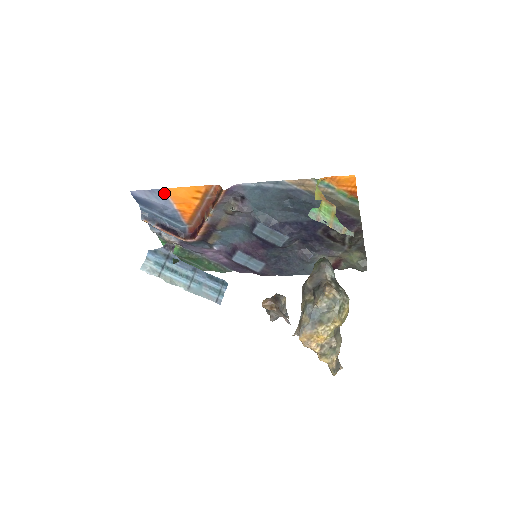
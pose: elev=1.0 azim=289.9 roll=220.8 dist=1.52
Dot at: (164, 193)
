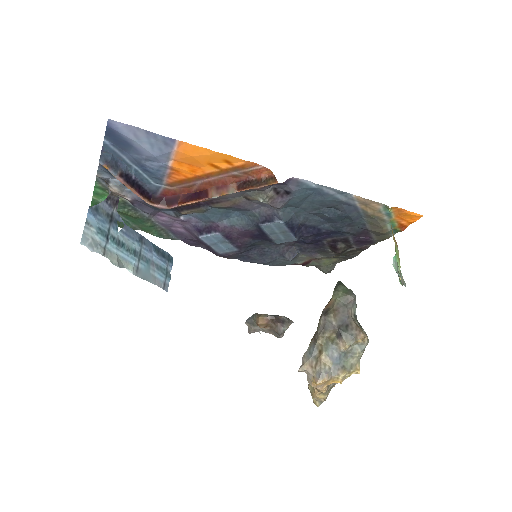
Dot at: (171, 144)
